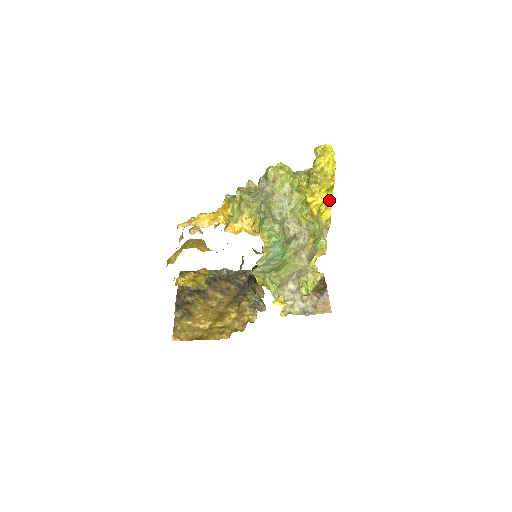
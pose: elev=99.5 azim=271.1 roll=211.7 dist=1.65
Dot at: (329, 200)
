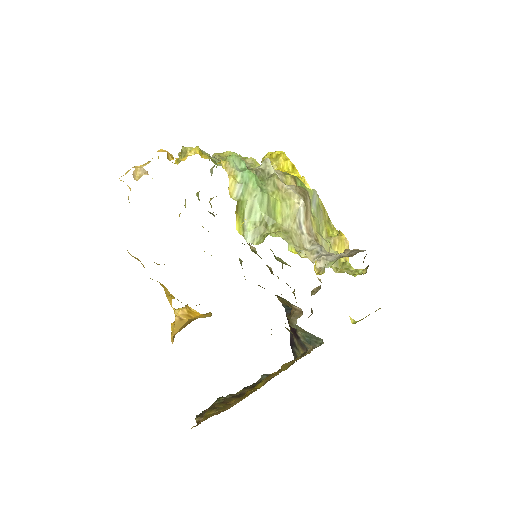
Dot at: (299, 178)
